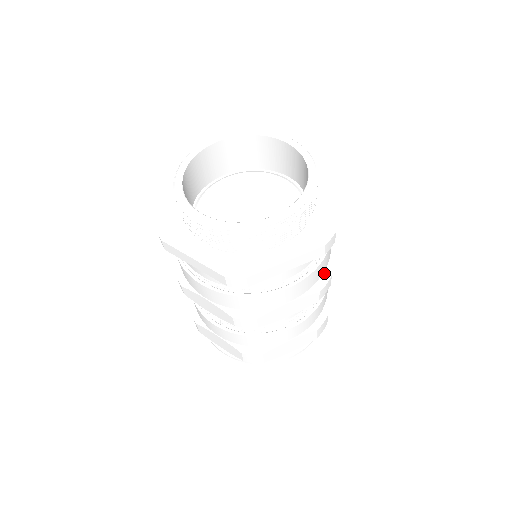
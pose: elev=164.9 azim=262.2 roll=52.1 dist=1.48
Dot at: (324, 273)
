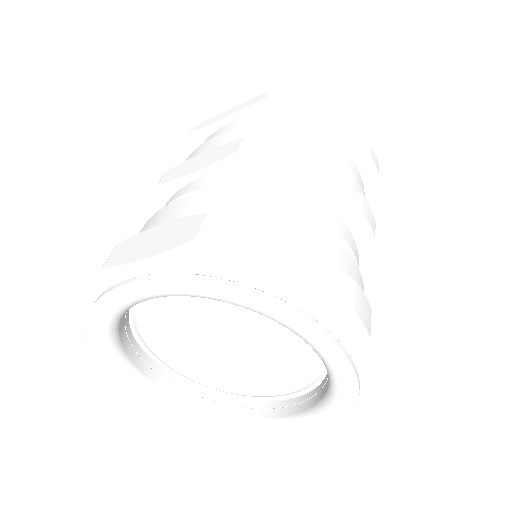
Dot at: occluded
